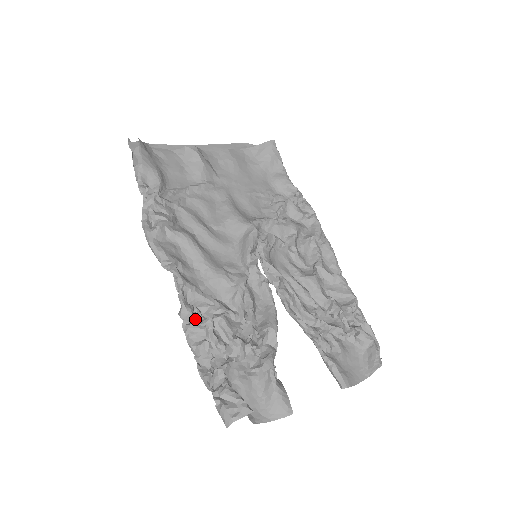
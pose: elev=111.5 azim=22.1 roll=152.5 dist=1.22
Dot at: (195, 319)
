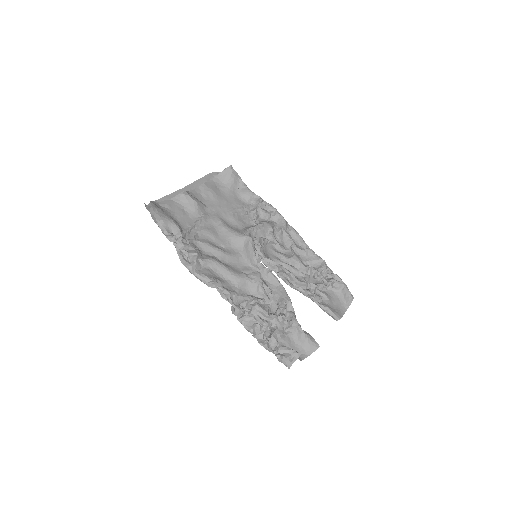
Dot at: (244, 313)
